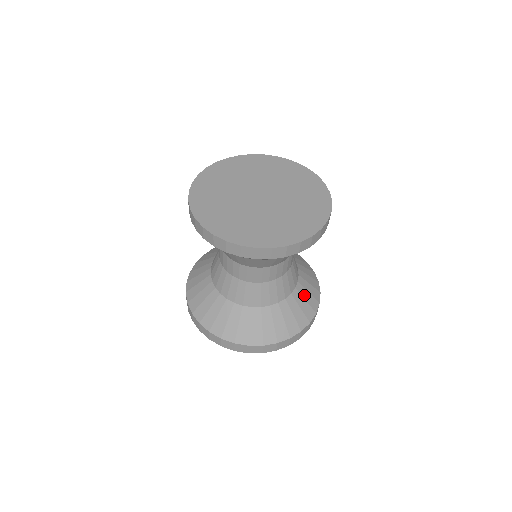
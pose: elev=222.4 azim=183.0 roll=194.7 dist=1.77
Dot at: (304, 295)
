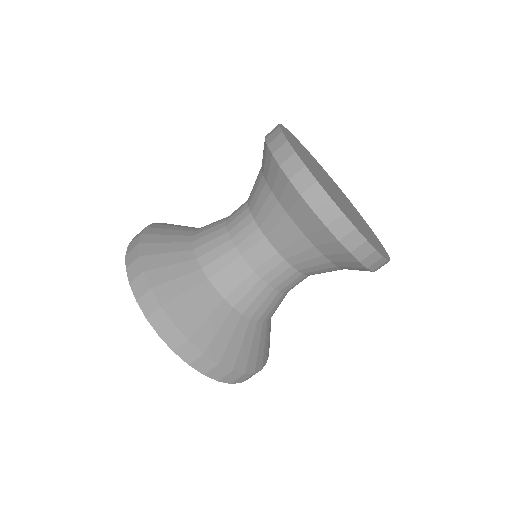
Dot at: (246, 339)
